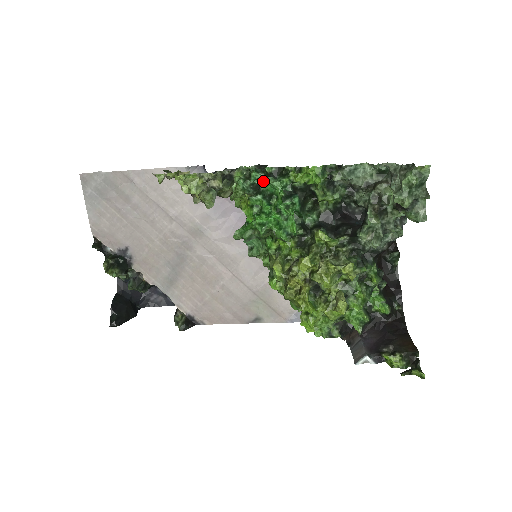
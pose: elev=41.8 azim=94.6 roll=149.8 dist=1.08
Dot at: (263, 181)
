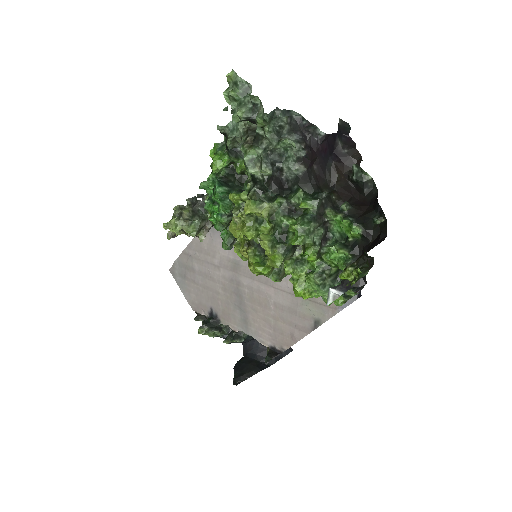
Dot at: (205, 189)
